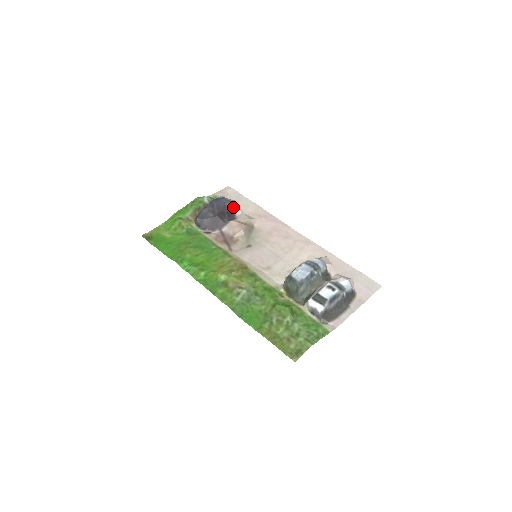
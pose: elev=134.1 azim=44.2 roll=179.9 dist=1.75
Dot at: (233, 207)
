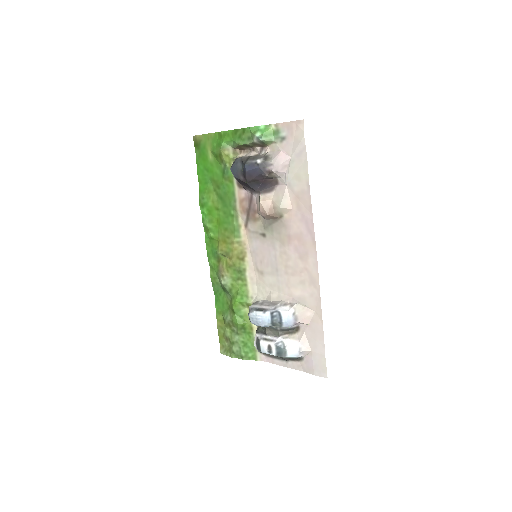
Dot at: (276, 175)
